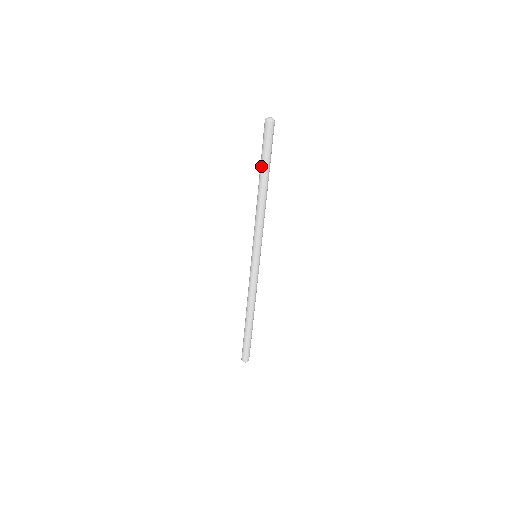
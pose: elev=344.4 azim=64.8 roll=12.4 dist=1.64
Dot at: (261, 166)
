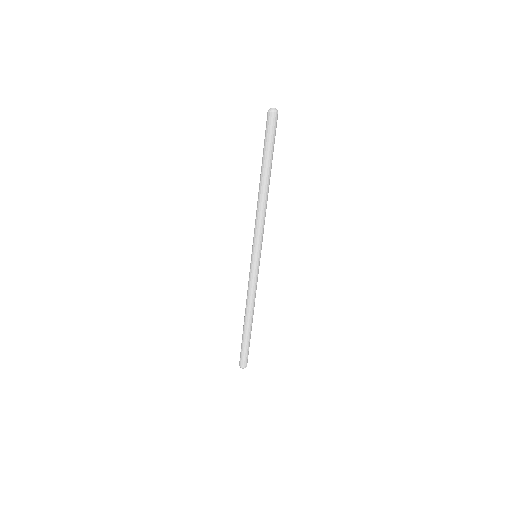
Dot at: (263, 160)
